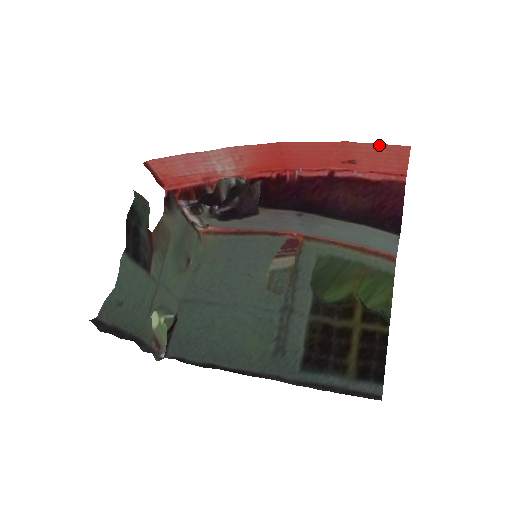
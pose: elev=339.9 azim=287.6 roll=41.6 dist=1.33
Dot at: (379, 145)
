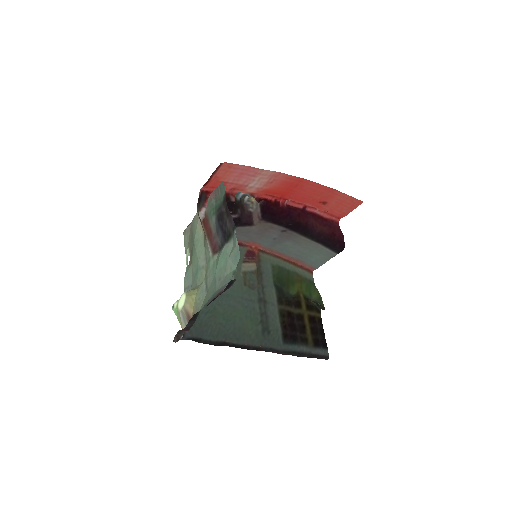
Dot at: (350, 197)
